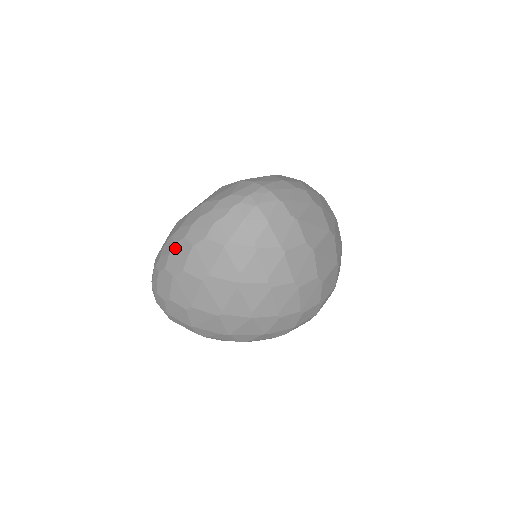
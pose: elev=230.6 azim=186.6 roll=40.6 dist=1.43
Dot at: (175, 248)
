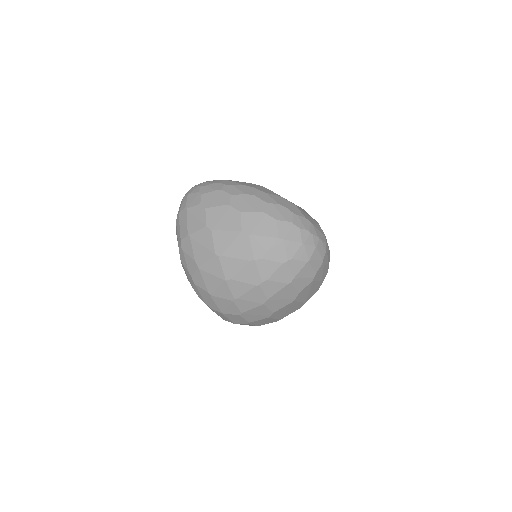
Dot at: (253, 197)
